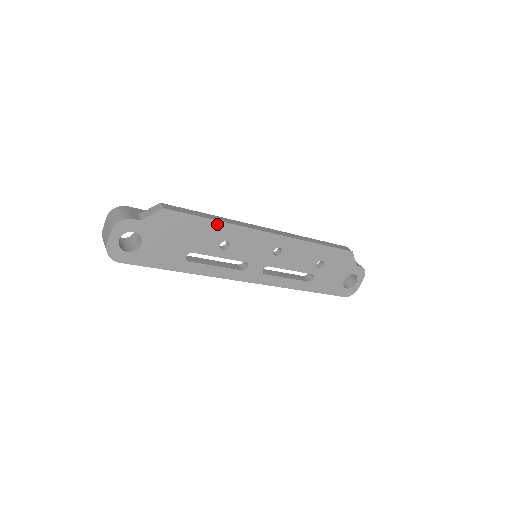
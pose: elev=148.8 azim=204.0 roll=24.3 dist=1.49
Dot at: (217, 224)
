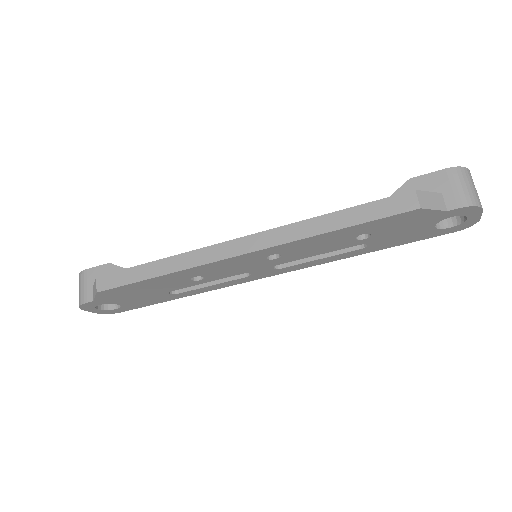
Dot at: (164, 277)
